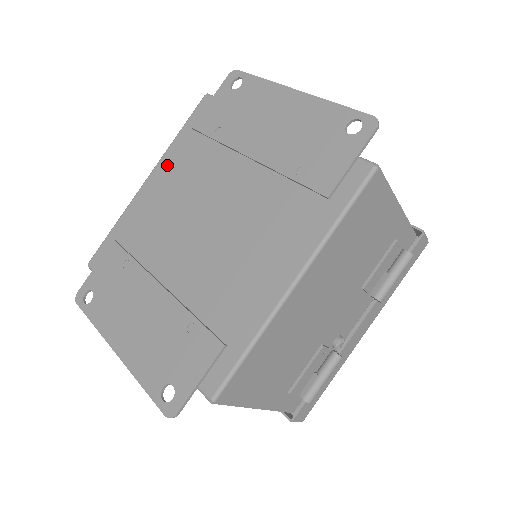
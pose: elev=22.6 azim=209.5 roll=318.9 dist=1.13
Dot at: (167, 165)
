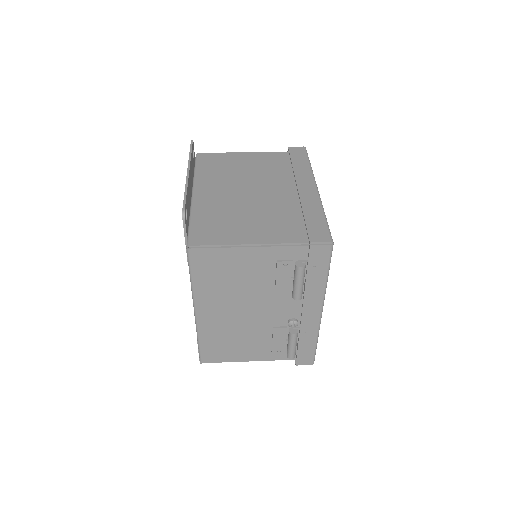
Dot at: occluded
